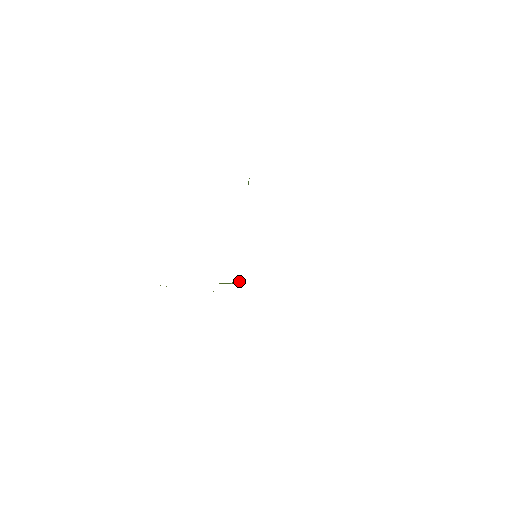
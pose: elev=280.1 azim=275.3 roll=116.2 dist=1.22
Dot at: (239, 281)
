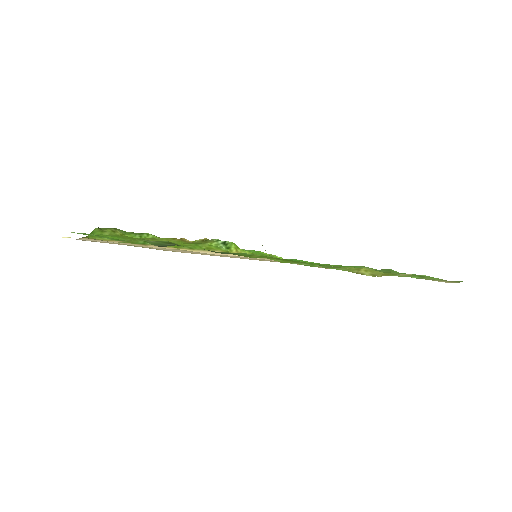
Dot at: (233, 249)
